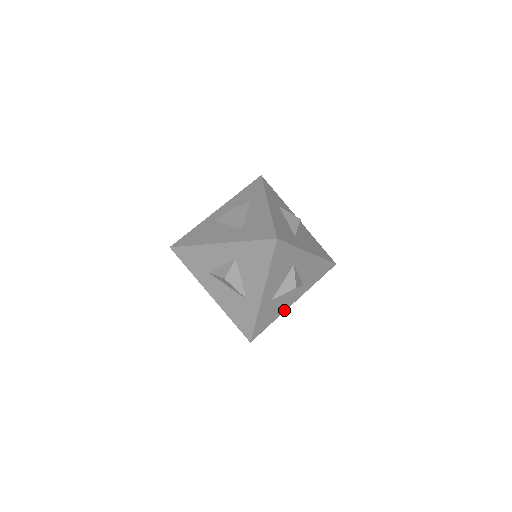
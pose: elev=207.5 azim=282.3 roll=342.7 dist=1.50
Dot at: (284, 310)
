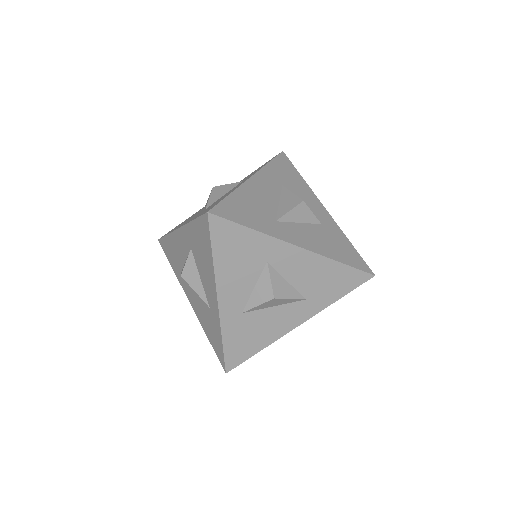
Dot at: (280, 335)
